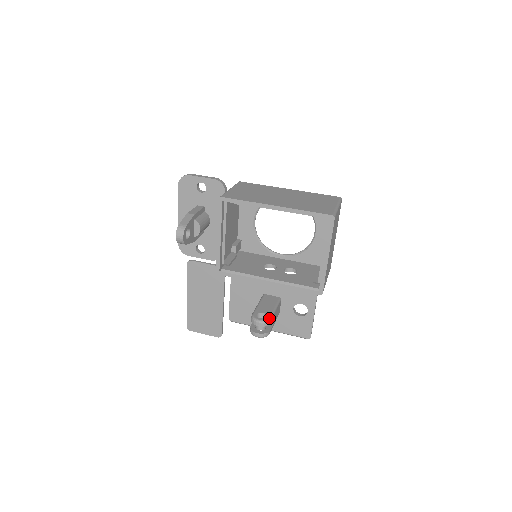
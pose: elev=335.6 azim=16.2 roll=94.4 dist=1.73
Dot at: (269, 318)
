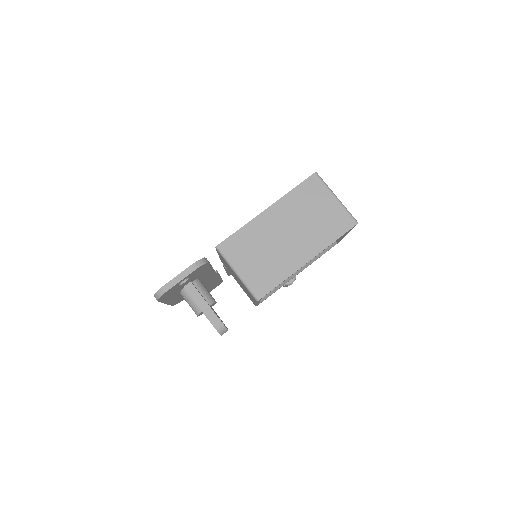
Dot at: occluded
